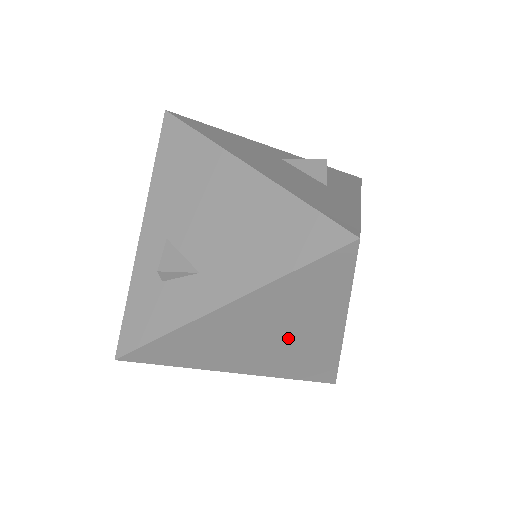
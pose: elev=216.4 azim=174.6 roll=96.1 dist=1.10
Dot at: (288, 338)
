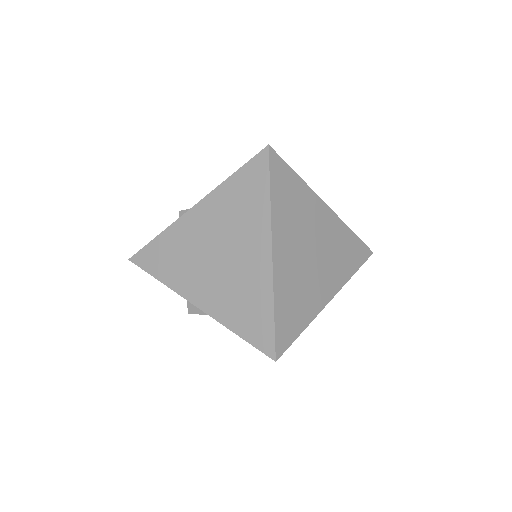
Dot at: (232, 258)
